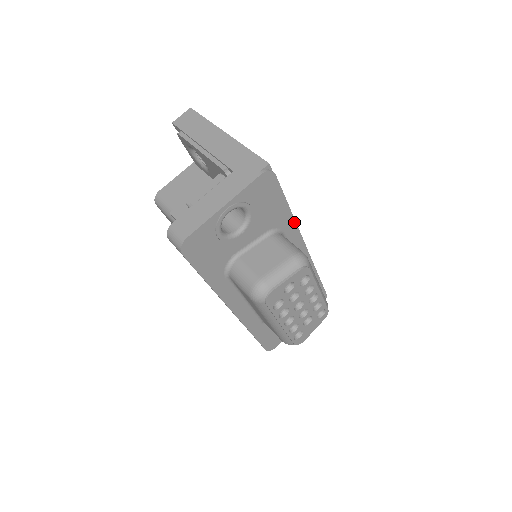
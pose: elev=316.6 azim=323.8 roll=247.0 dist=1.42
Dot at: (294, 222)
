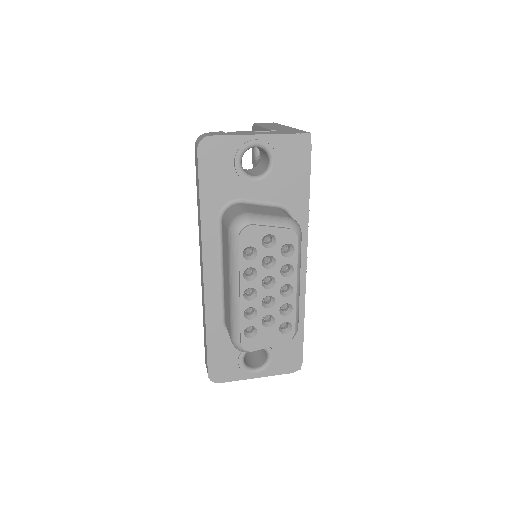
Dot at: (307, 220)
